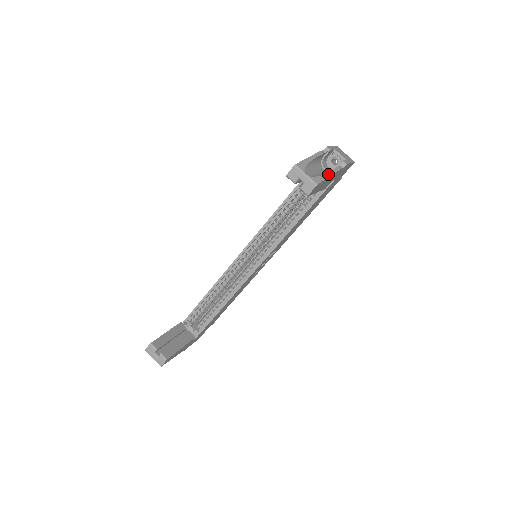
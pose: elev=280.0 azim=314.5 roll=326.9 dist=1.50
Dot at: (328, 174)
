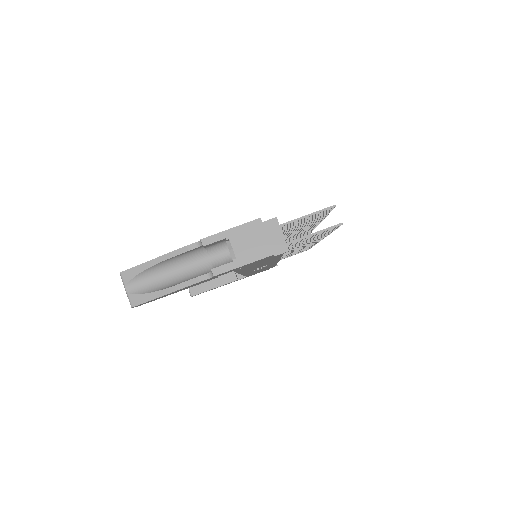
Dot at: (165, 291)
